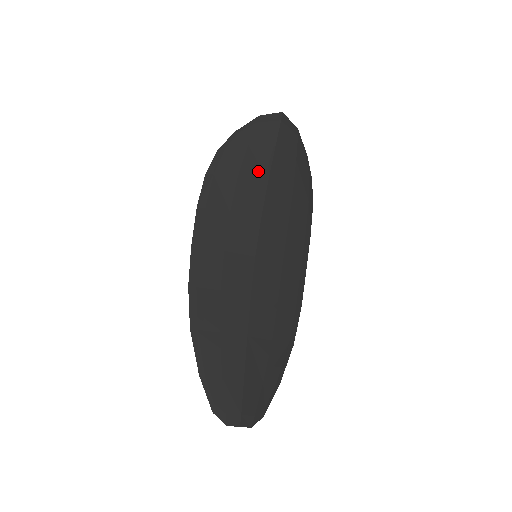
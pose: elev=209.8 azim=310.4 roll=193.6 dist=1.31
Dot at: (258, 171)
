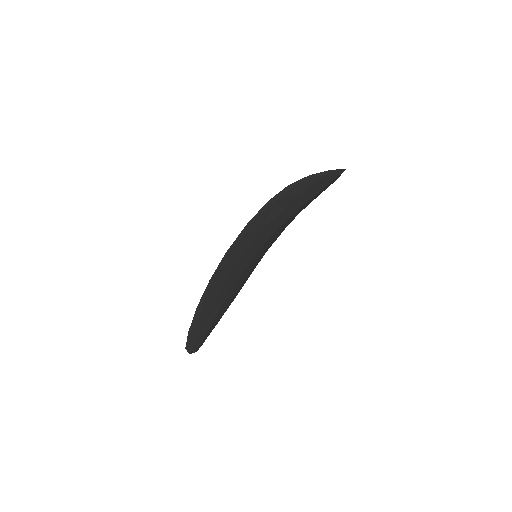
Dot at: (299, 204)
